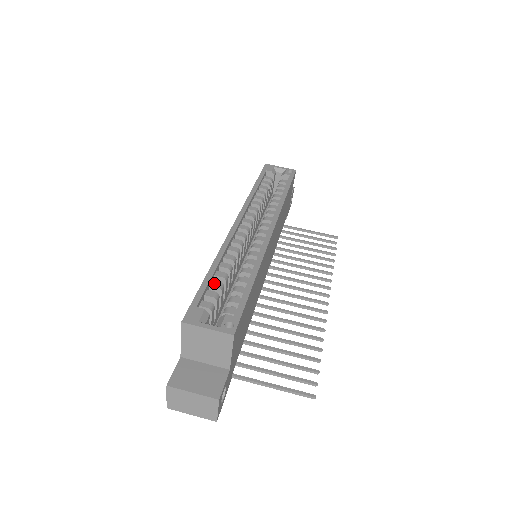
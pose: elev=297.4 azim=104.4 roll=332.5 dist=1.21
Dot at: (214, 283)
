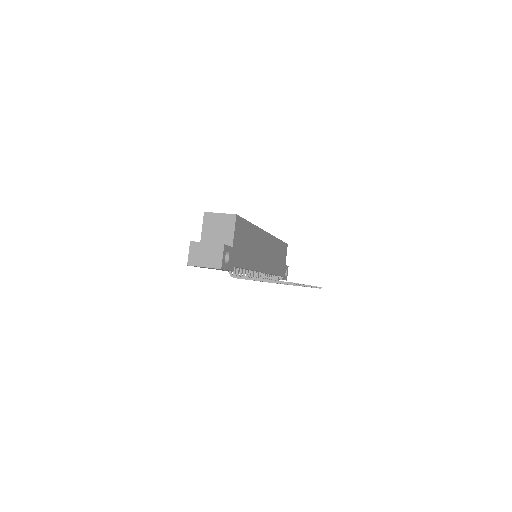
Dot at: occluded
